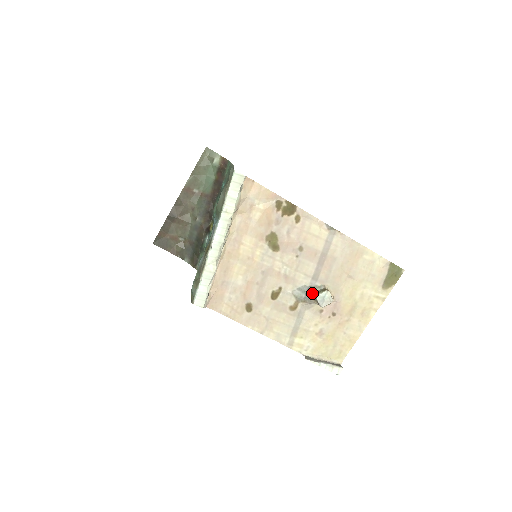
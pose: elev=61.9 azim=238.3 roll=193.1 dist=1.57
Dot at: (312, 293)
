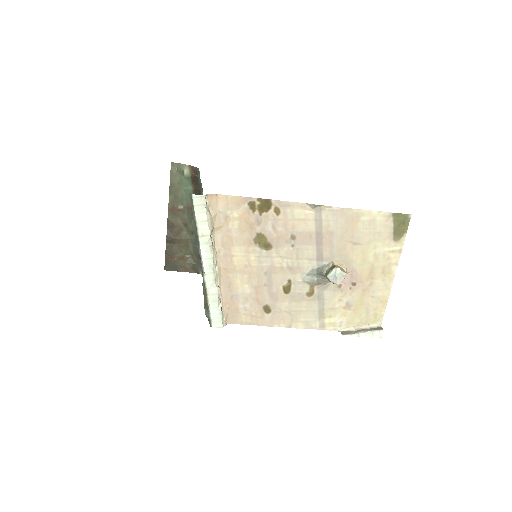
Dot at: (323, 274)
